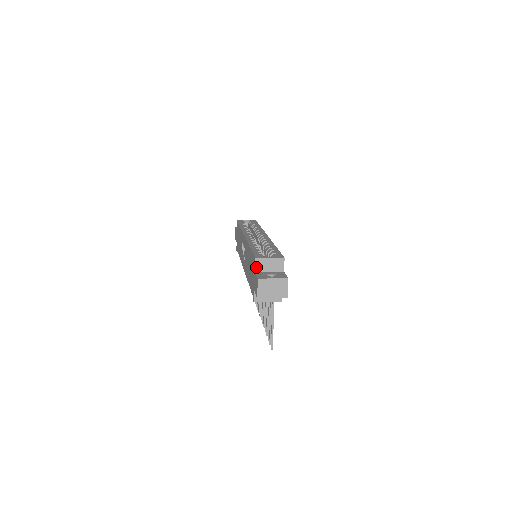
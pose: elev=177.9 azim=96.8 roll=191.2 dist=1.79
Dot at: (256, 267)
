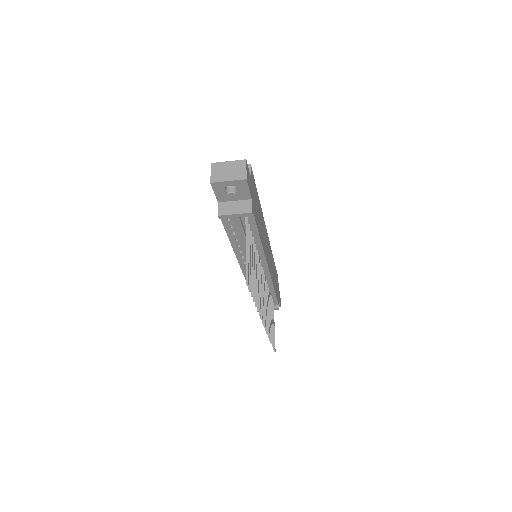
Dot at: occluded
